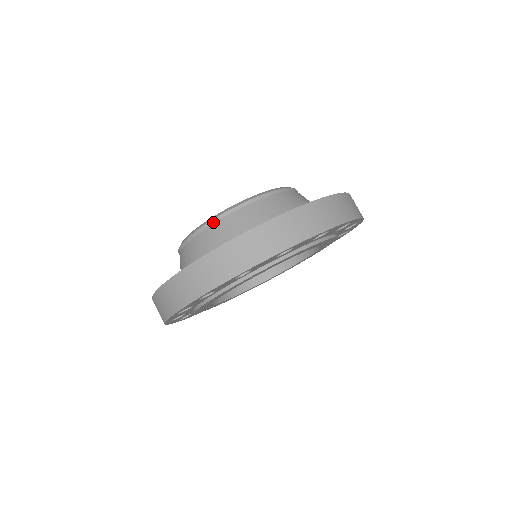
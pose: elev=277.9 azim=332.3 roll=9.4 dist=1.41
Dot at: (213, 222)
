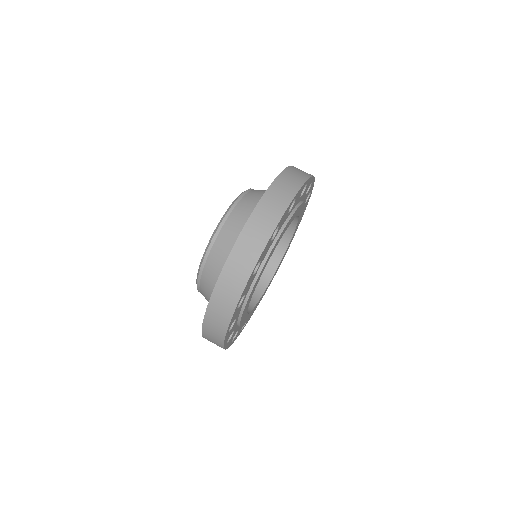
Dot at: (234, 206)
